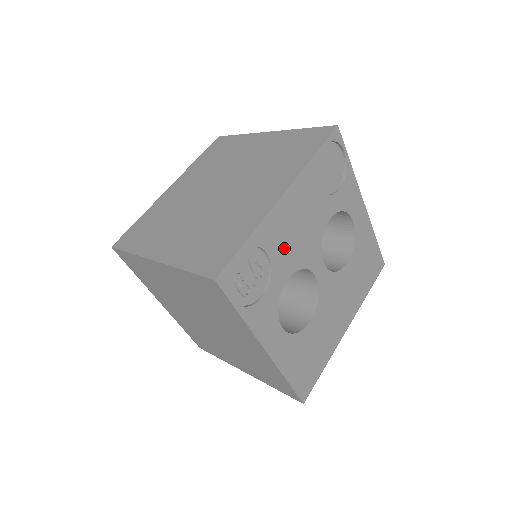
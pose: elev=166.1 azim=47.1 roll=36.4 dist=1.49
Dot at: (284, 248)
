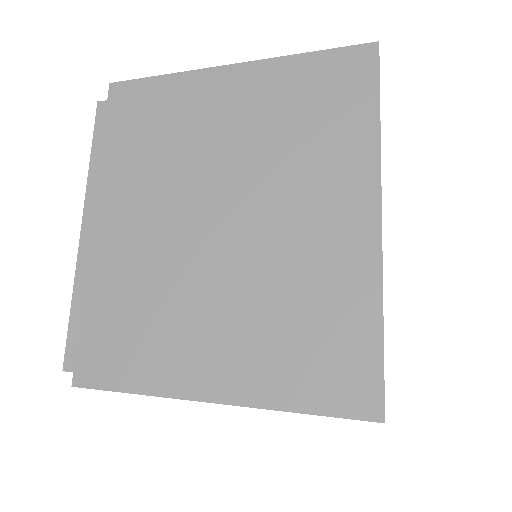
Dot at: occluded
